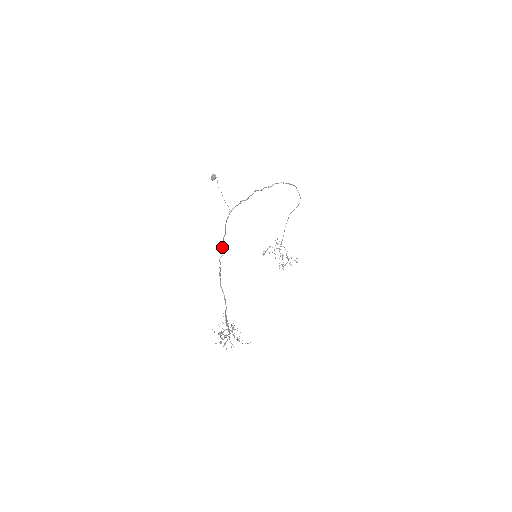
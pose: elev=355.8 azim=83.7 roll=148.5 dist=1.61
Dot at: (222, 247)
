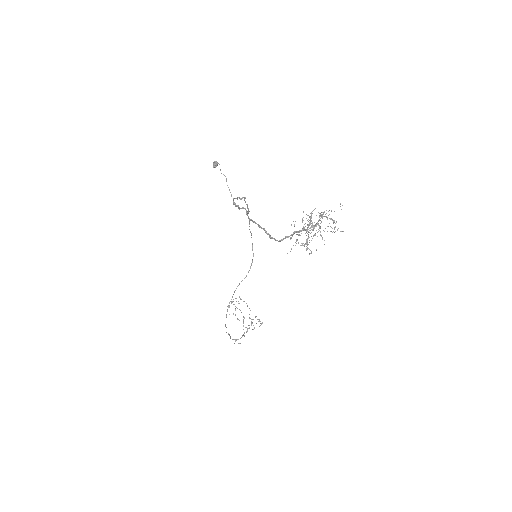
Dot at: (243, 208)
